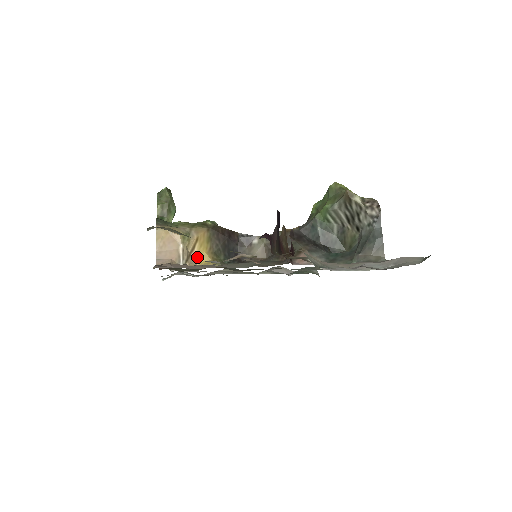
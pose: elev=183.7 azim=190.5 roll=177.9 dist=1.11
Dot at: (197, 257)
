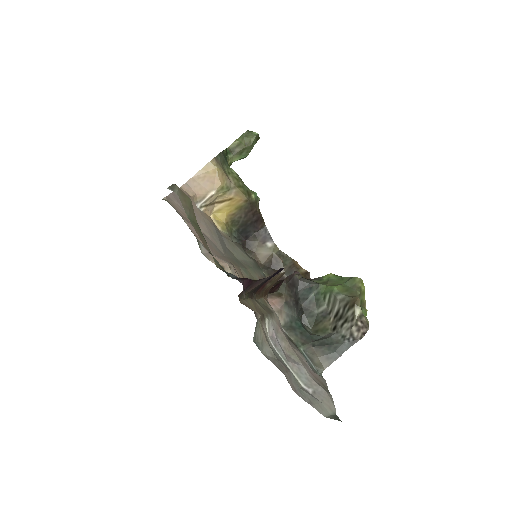
Dot at: (217, 210)
